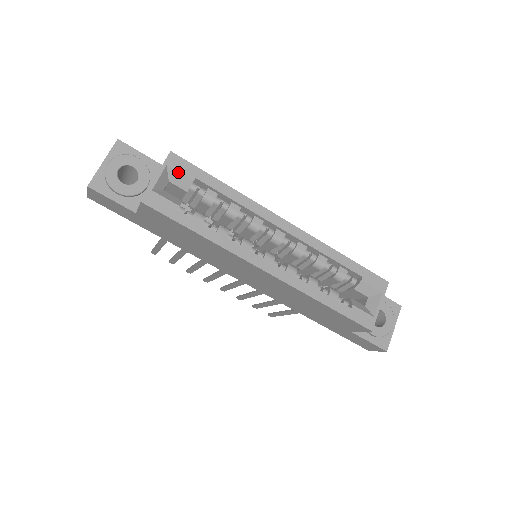
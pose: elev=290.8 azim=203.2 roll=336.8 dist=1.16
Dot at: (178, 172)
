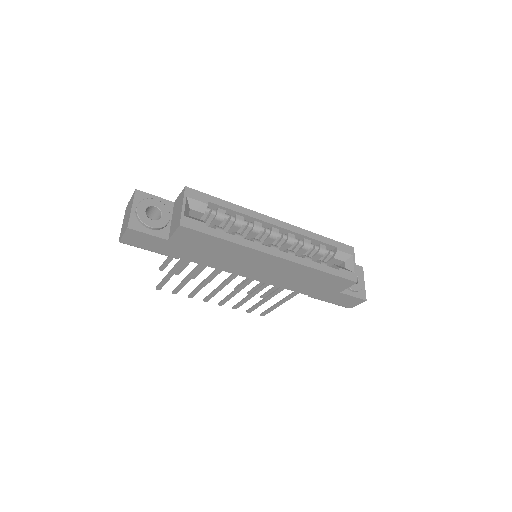
Dot at: (196, 200)
